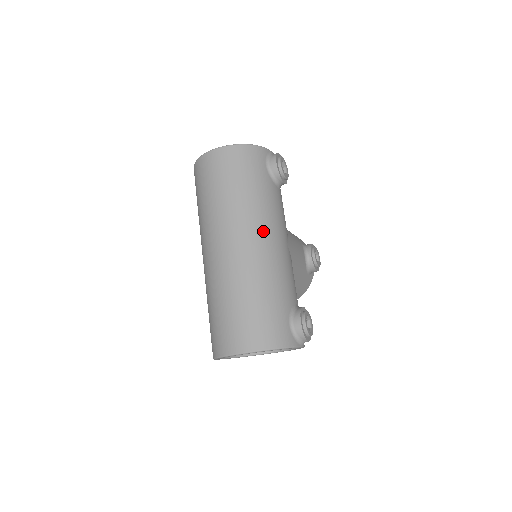
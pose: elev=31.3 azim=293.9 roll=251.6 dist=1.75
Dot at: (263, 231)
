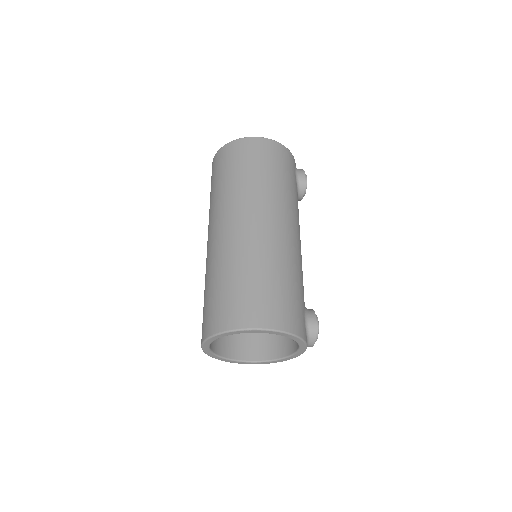
Dot at: (293, 223)
